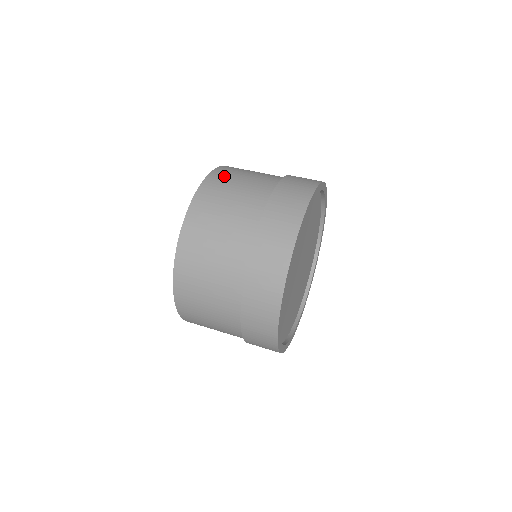
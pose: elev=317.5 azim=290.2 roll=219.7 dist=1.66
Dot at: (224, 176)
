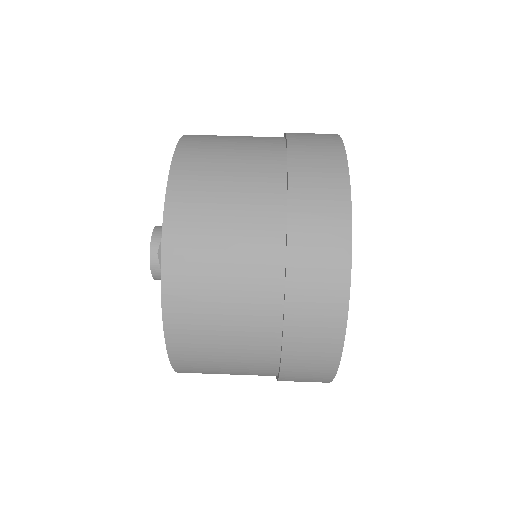
Dot at: (190, 227)
